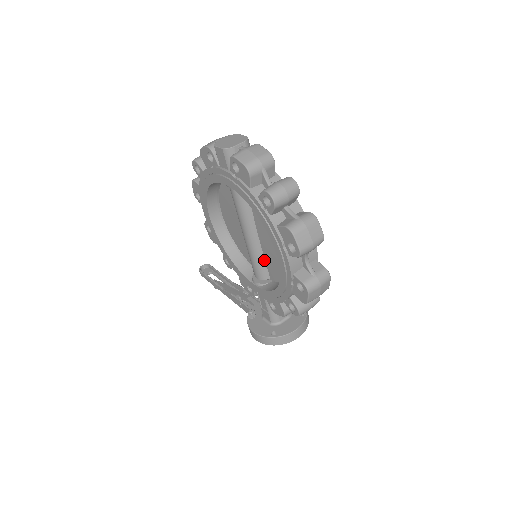
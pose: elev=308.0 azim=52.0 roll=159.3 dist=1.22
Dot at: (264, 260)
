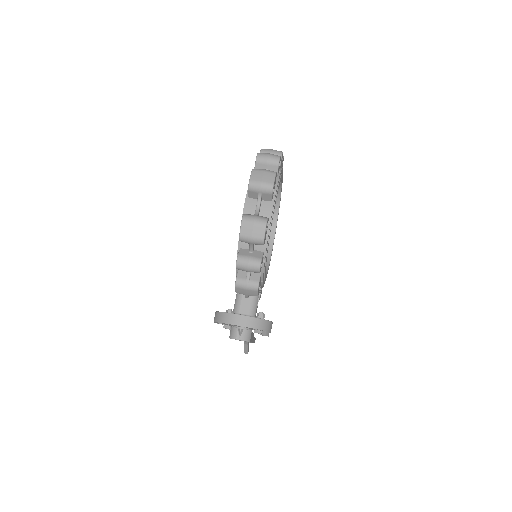
Dot at: occluded
